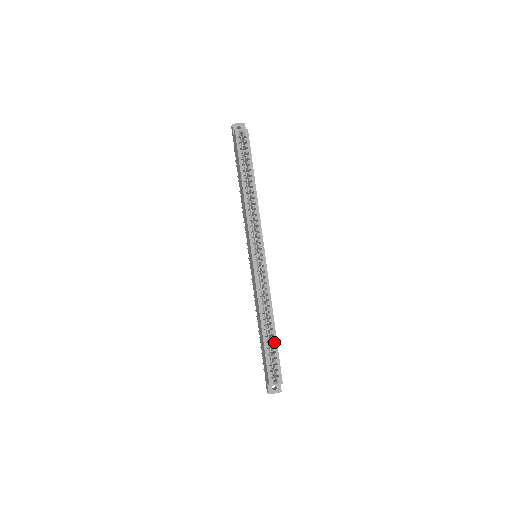
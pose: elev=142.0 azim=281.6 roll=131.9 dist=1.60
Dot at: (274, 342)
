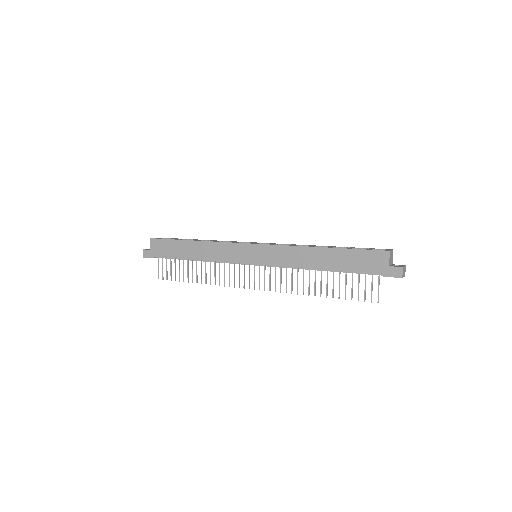
Dot at: (344, 247)
